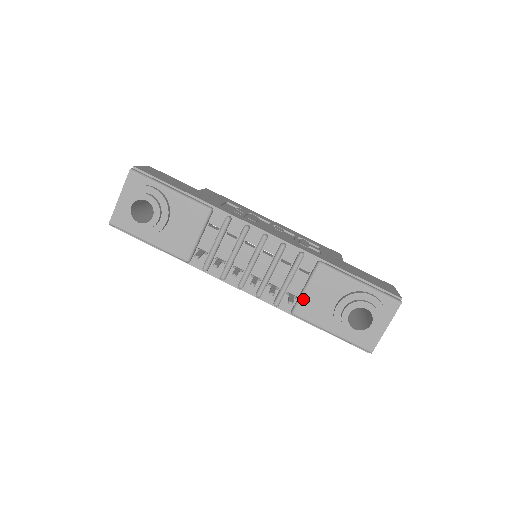
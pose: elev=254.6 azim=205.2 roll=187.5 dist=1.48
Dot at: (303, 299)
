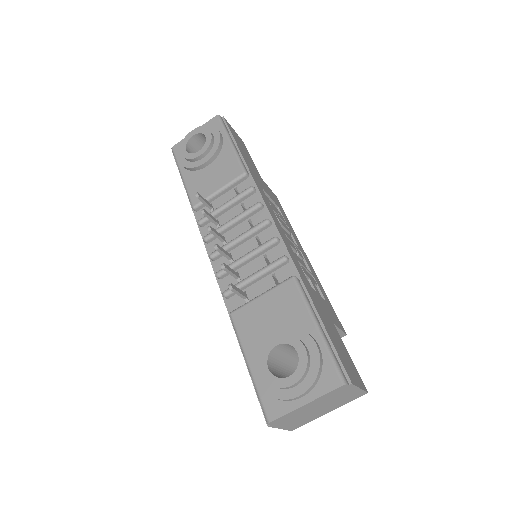
Dot at: (251, 304)
